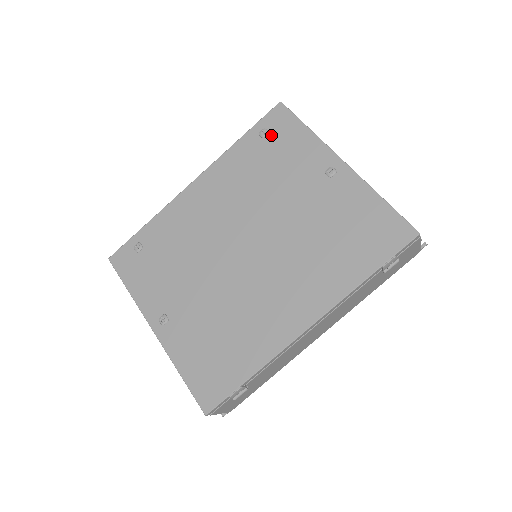
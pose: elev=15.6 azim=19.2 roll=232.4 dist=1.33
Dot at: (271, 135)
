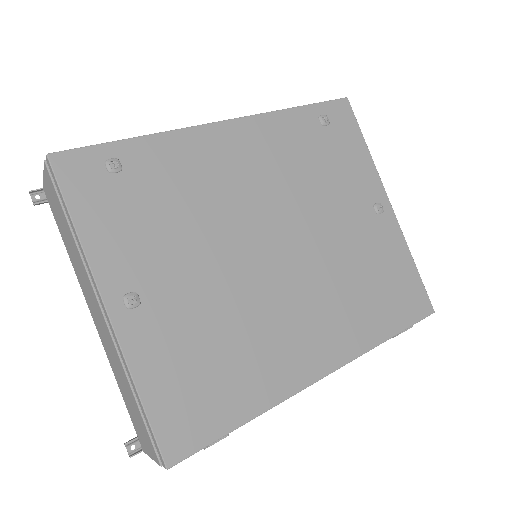
Dot at: (331, 128)
